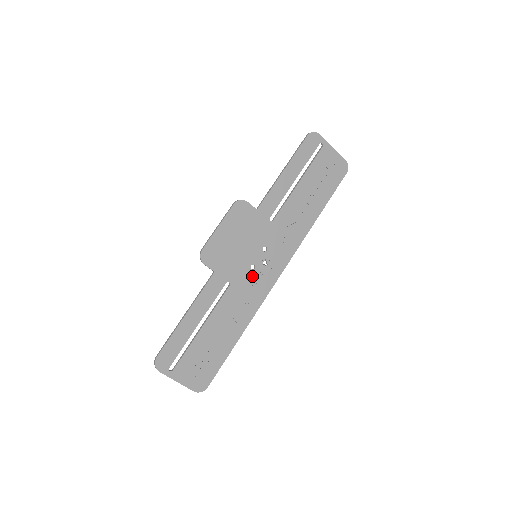
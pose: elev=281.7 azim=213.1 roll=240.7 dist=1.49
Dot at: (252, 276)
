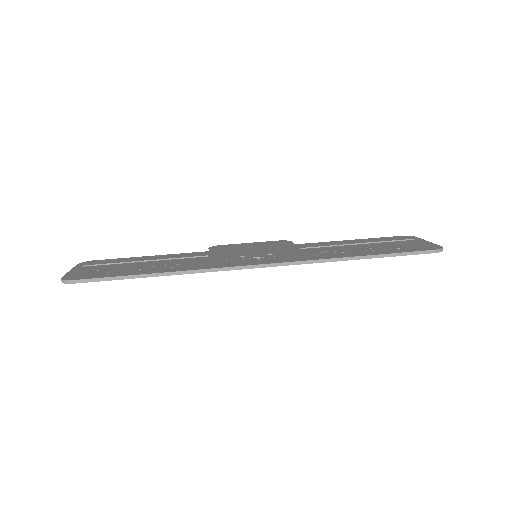
Dot at: (233, 259)
